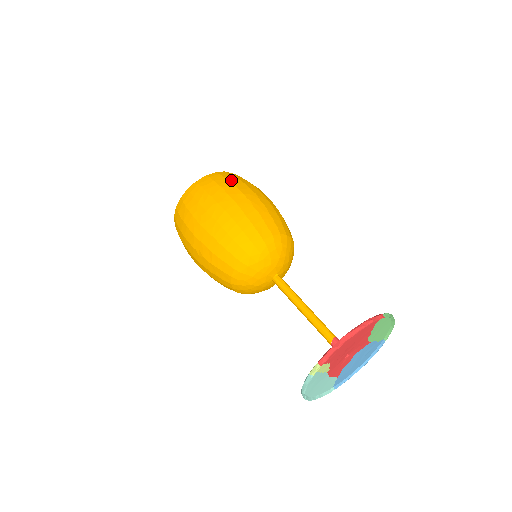
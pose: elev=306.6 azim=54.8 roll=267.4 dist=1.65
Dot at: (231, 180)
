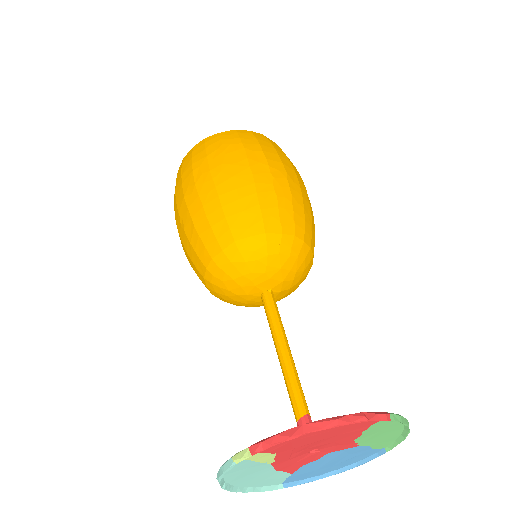
Dot at: (263, 144)
